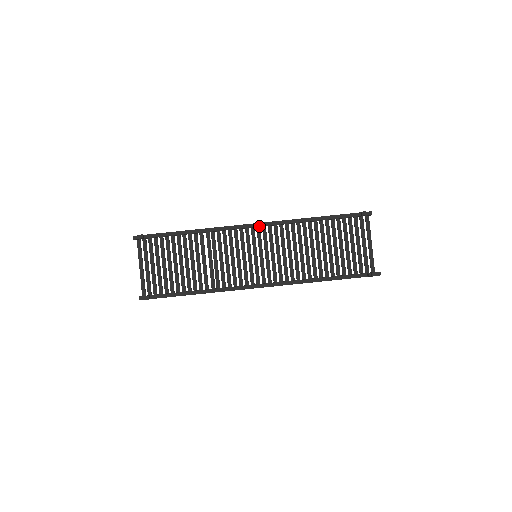
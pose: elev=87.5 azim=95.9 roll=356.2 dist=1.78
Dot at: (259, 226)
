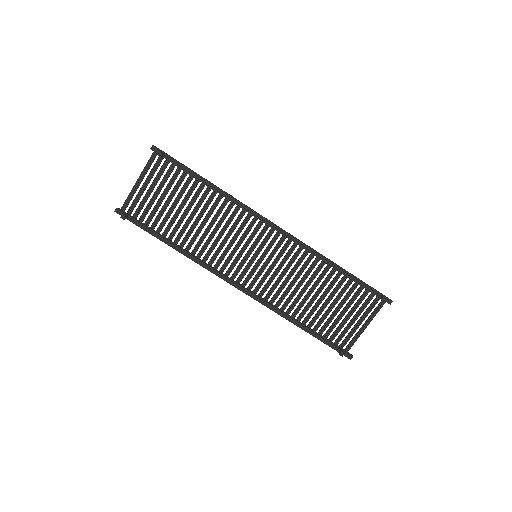
Dot at: (281, 233)
